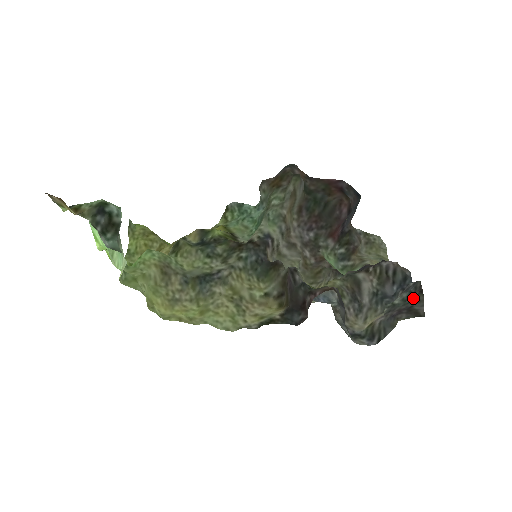
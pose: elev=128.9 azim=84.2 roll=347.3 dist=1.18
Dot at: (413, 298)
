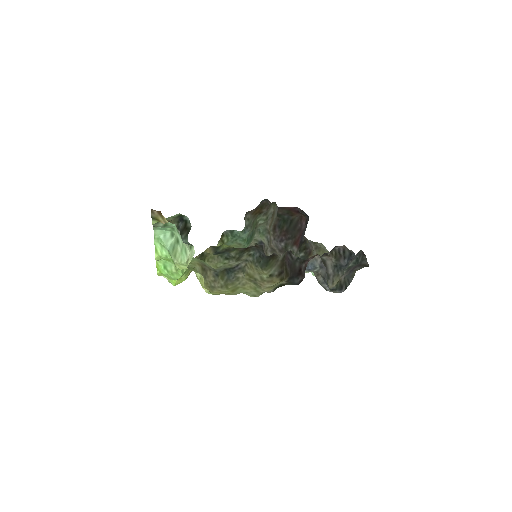
Dot at: (360, 259)
